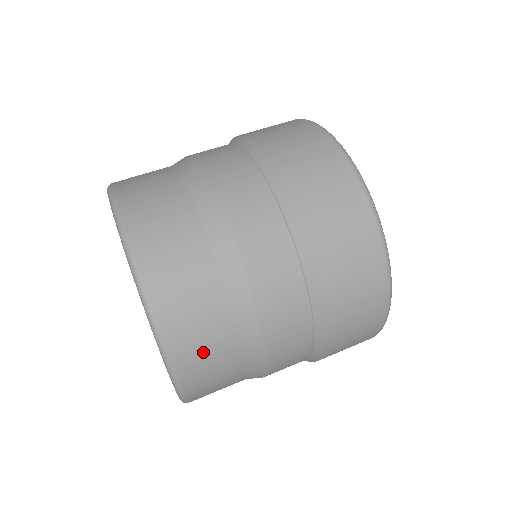
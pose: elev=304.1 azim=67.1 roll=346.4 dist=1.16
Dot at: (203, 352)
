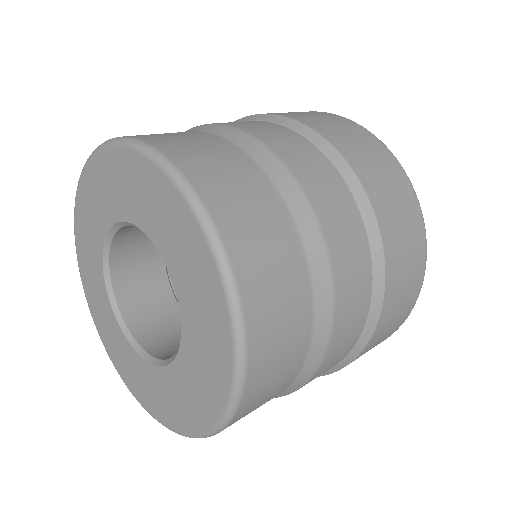
Dot at: (276, 363)
